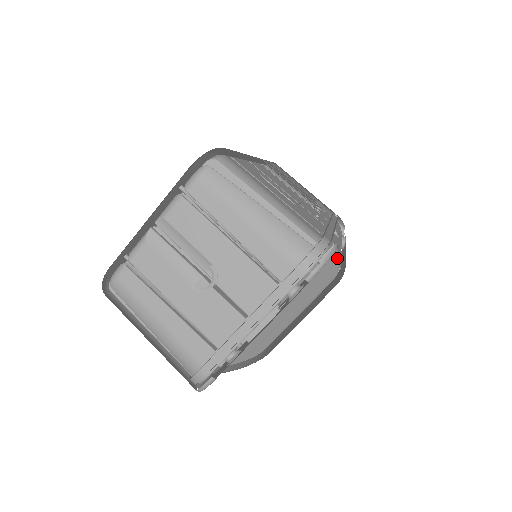
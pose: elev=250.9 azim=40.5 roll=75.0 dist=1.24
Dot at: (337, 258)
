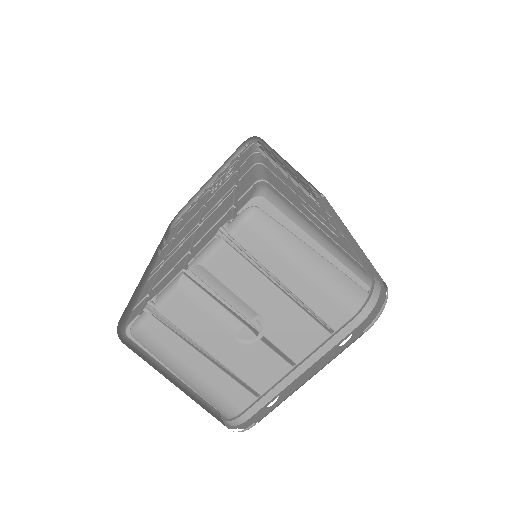
Dot at: occluded
